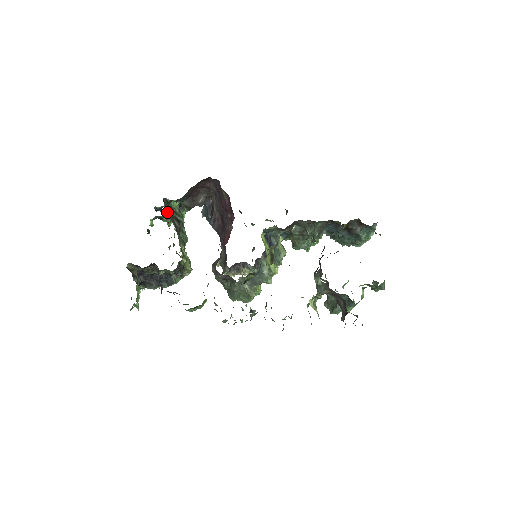
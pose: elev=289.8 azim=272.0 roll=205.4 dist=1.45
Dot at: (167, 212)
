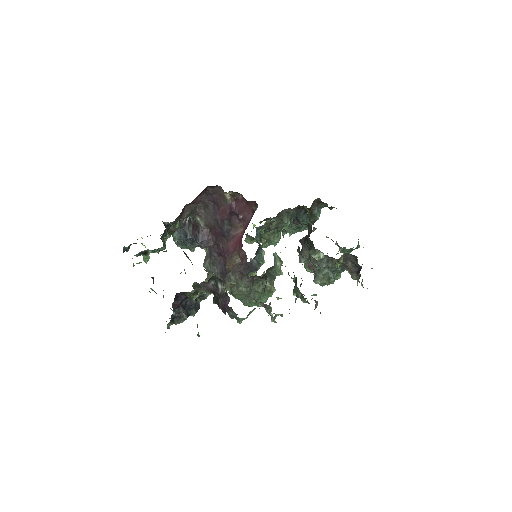
Dot at: occluded
